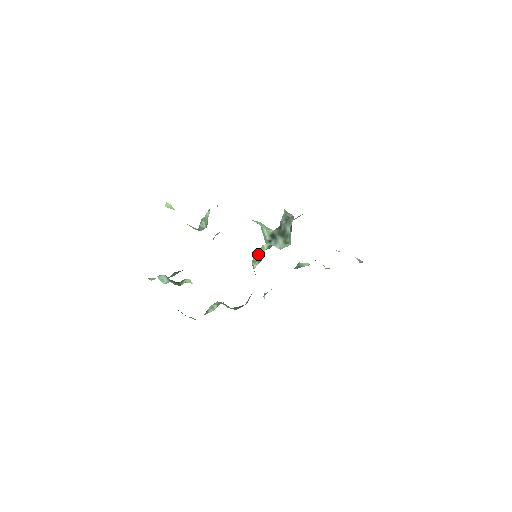
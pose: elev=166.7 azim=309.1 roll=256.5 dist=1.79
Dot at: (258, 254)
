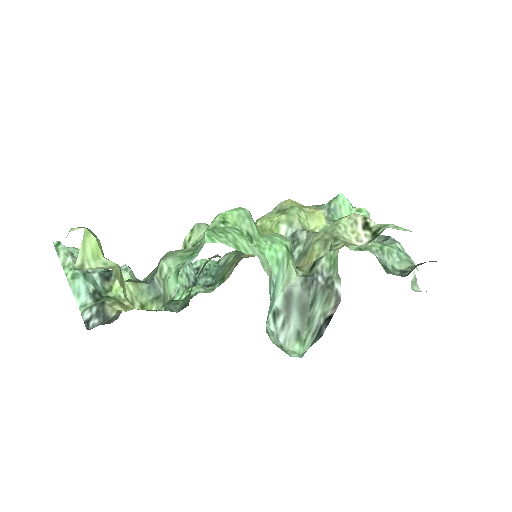
Dot at: (265, 232)
